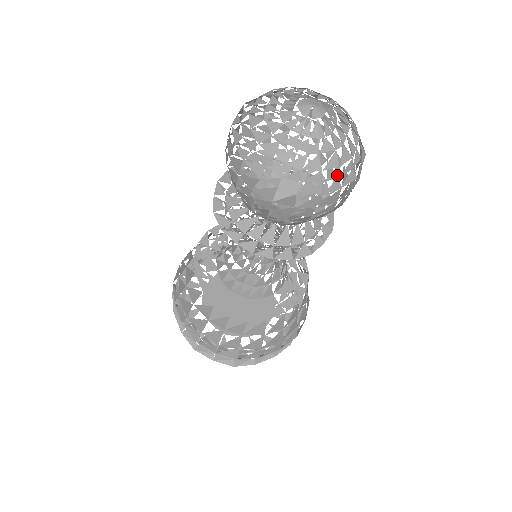
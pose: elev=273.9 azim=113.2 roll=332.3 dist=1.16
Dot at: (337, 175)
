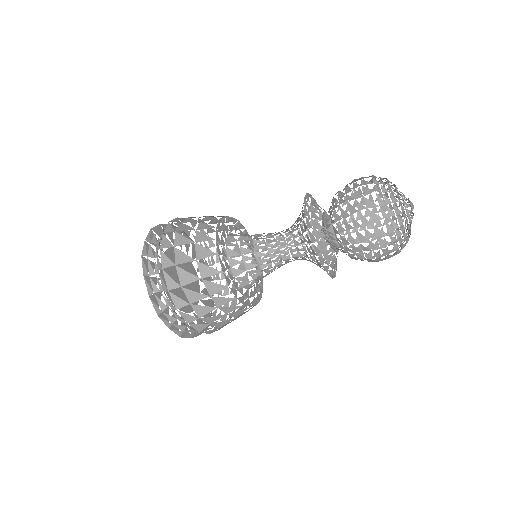
Dot at: occluded
